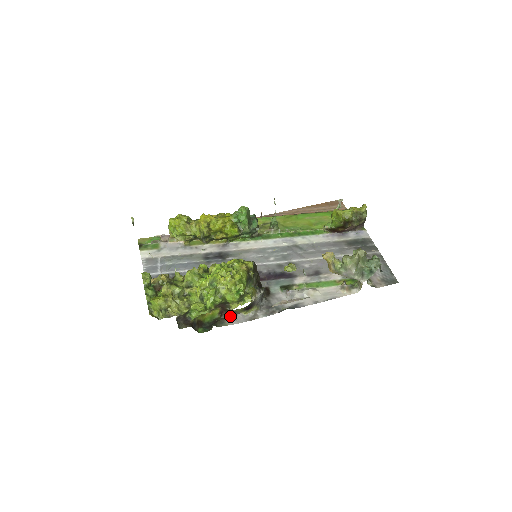
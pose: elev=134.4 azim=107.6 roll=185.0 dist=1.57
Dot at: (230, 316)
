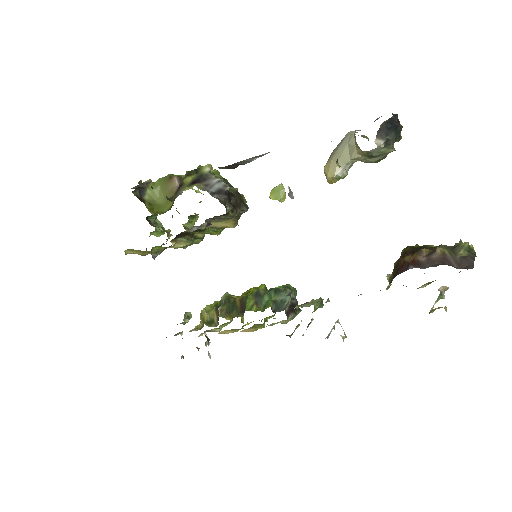
Dot at: (169, 199)
